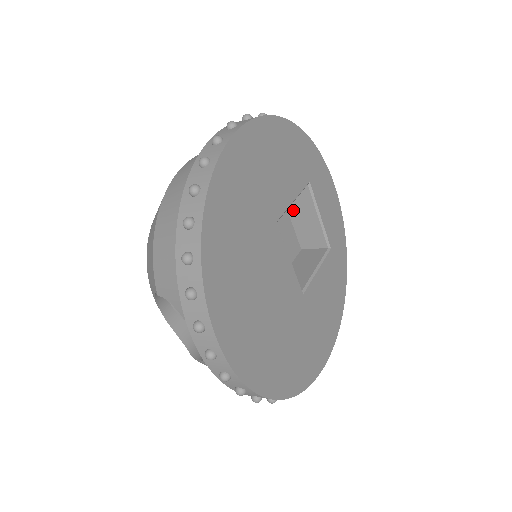
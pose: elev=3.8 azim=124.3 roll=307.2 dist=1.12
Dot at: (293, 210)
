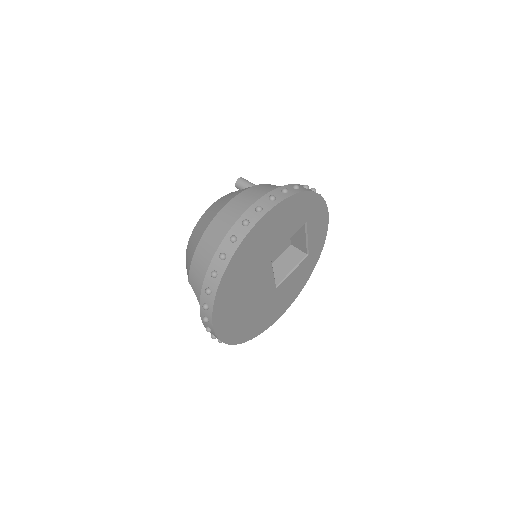
Dot at: occluded
